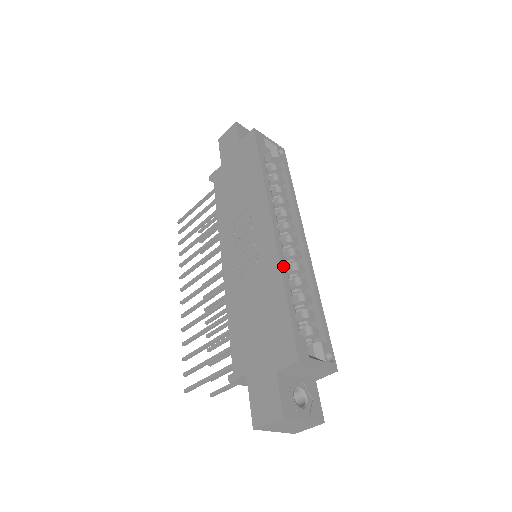
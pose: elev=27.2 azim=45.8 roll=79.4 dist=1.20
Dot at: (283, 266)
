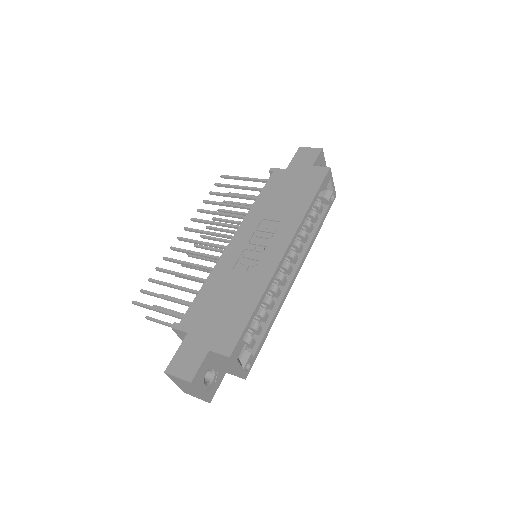
Dot at: (270, 286)
